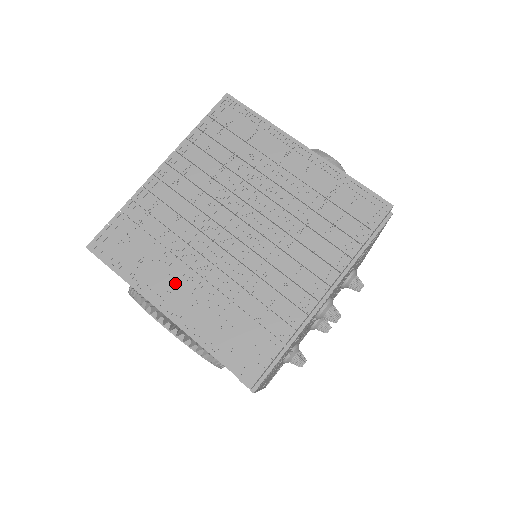
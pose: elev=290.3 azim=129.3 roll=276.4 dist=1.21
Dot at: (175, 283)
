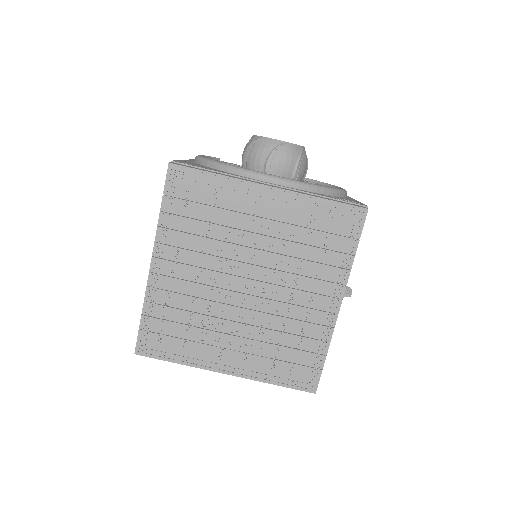
Dot at: (221, 350)
